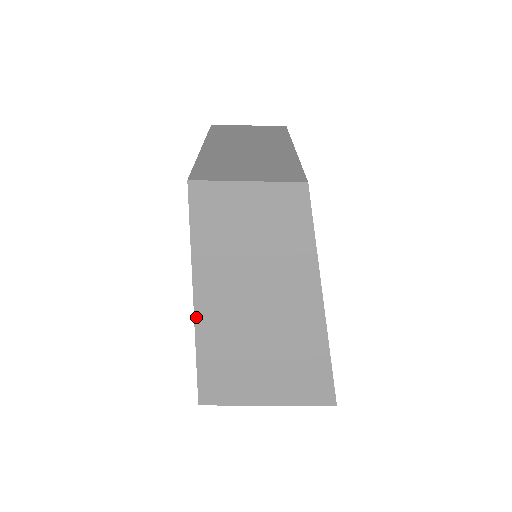
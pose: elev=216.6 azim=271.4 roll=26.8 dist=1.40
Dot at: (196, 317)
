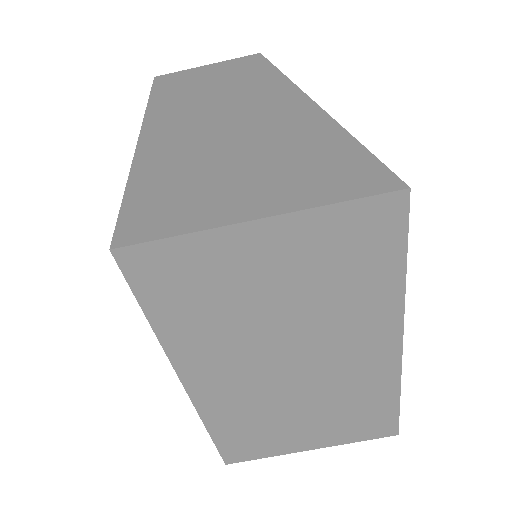
Dot at: (139, 144)
